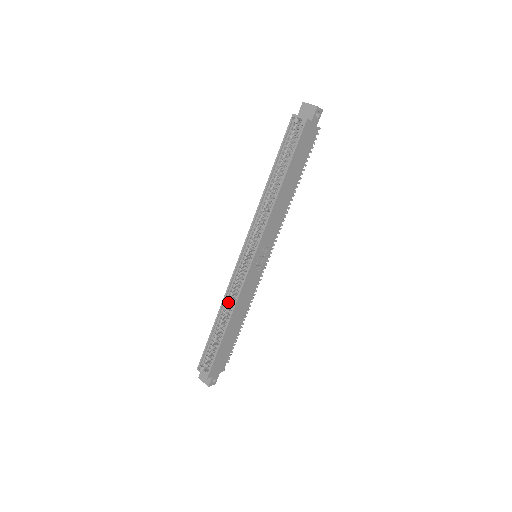
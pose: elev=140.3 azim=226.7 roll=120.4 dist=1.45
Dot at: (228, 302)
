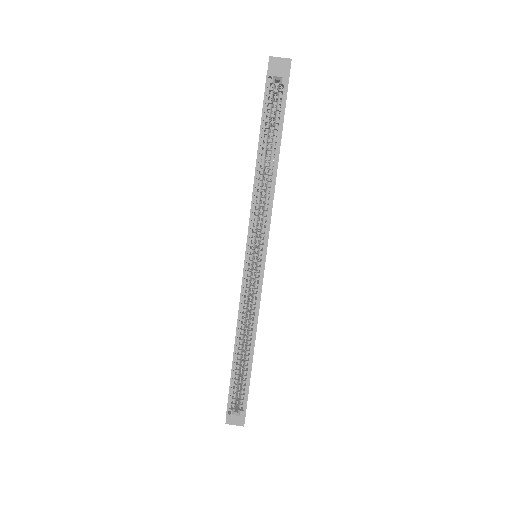
Dot at: (244, 322)
